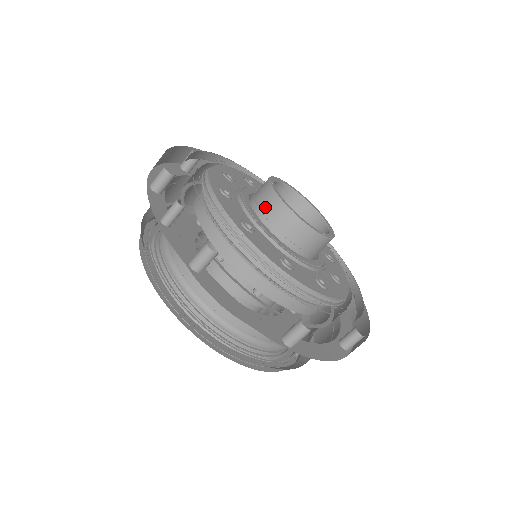
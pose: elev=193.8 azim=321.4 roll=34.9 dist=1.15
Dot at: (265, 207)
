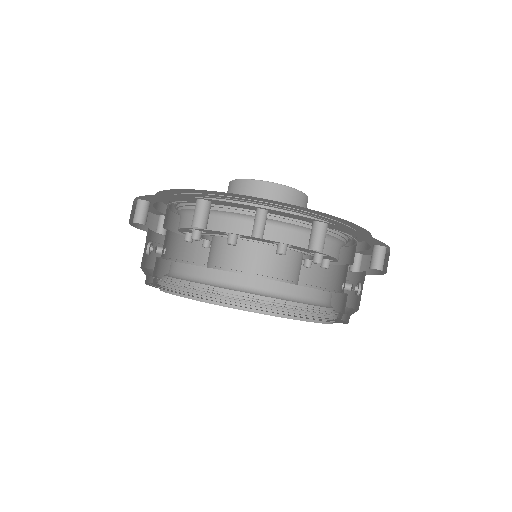
Dot at: (267, 198)
